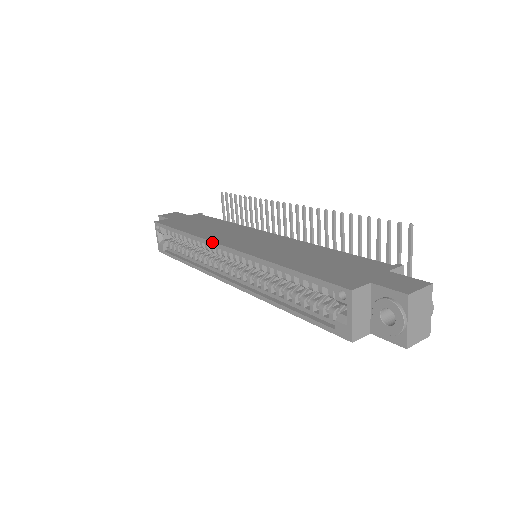
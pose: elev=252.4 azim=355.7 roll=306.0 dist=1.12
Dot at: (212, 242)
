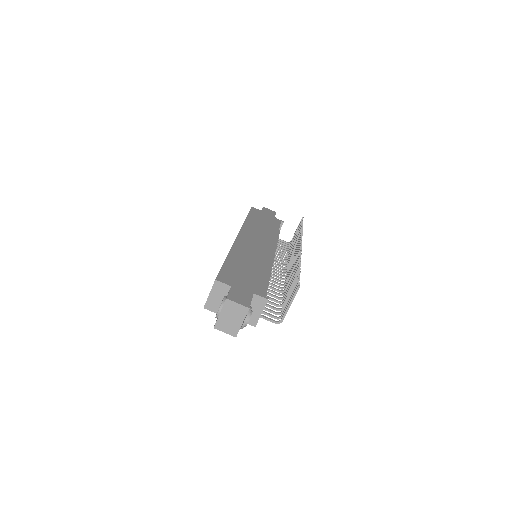
Dot at: (240, 230)
